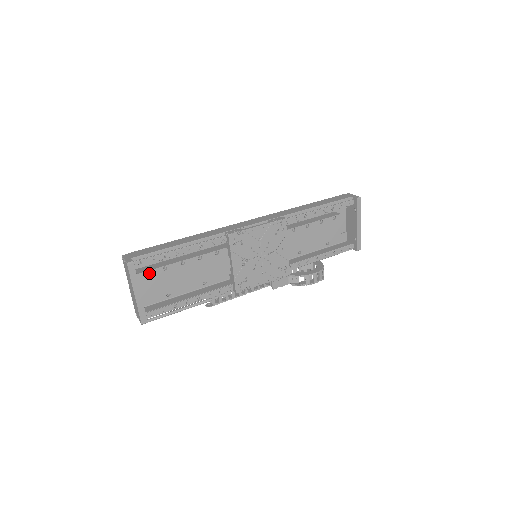
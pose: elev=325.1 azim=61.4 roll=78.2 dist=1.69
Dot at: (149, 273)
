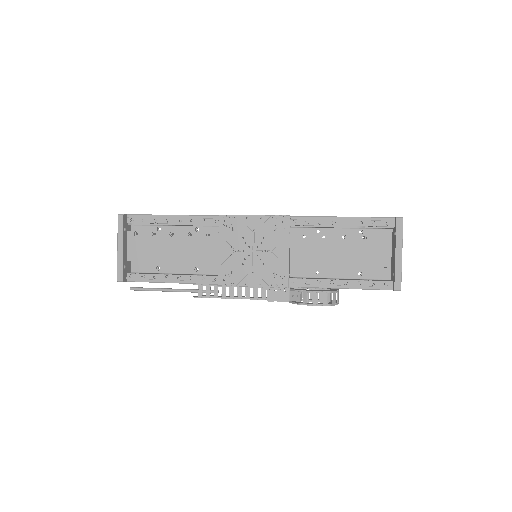
Dot at: (139, 234)
